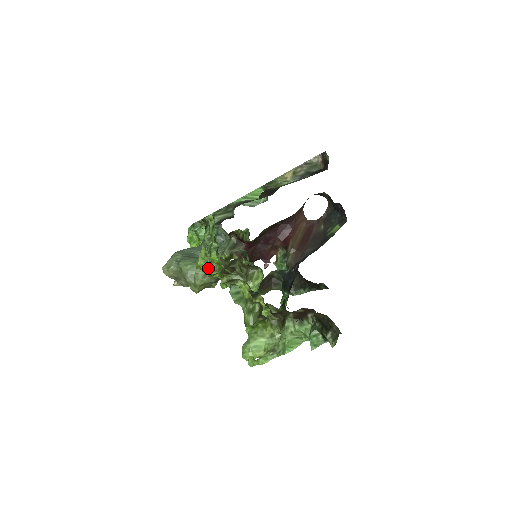
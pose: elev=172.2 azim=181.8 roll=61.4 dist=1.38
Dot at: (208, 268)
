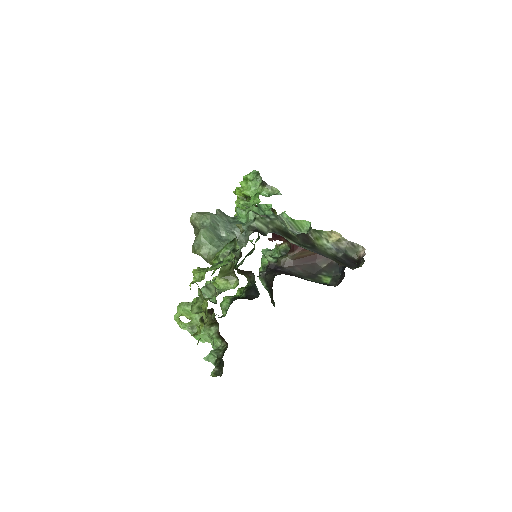
Dot at: (211, 253)
